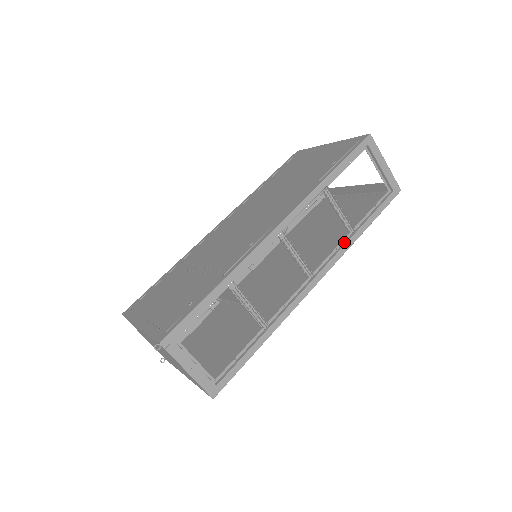
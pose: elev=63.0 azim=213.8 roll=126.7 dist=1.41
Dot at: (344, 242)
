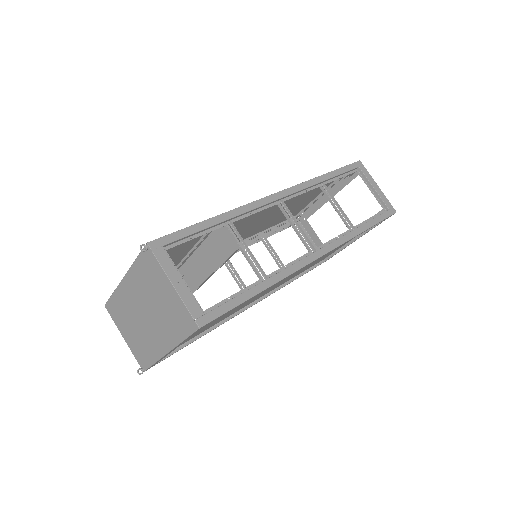
Dot at: (345, 234)
